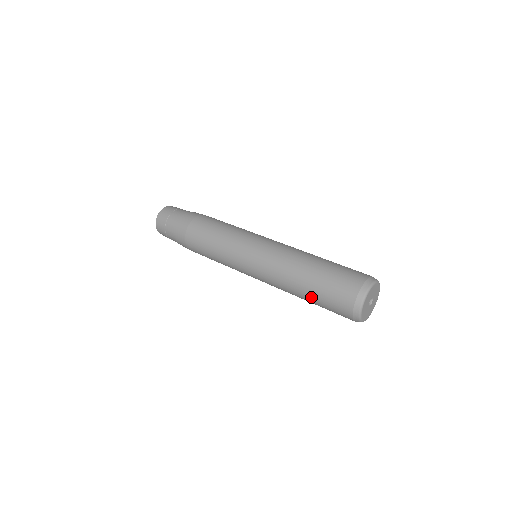
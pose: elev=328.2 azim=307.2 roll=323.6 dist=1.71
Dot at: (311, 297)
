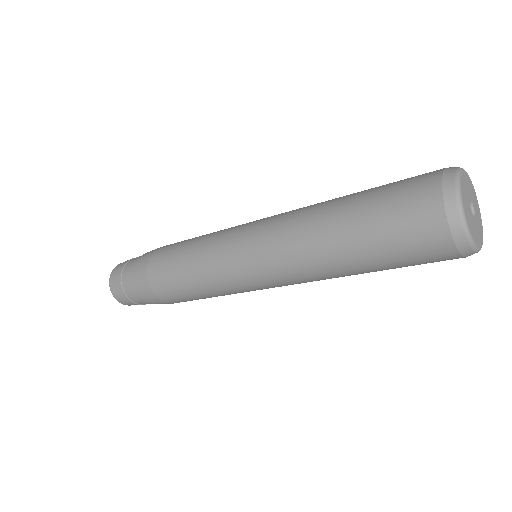
Dot at: (358, 196)
